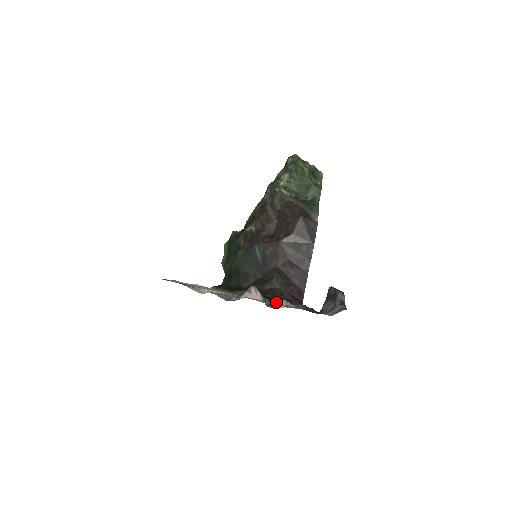
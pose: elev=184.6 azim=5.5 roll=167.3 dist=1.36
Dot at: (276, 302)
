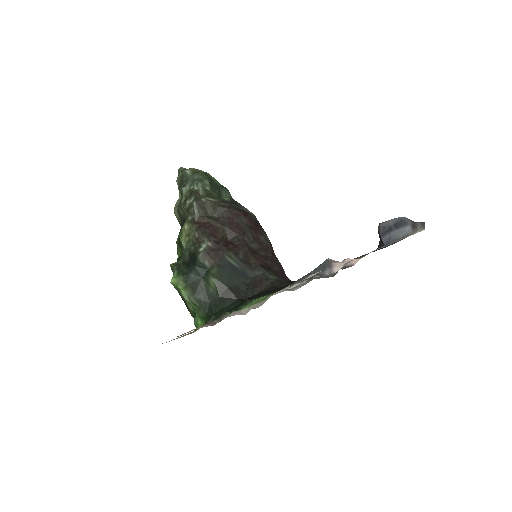
Dot at: occluded
